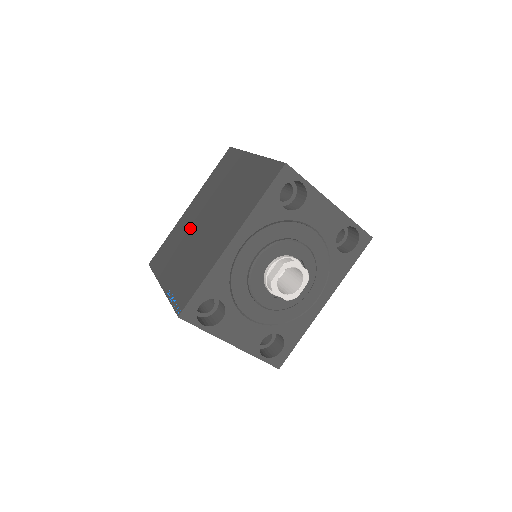
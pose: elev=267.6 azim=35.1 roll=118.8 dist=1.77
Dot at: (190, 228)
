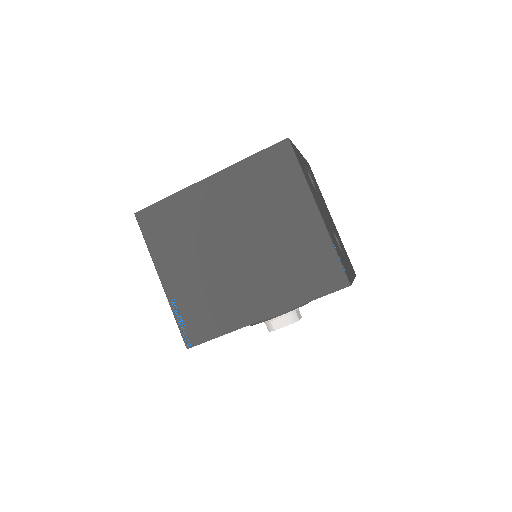
Dot at: (208, 228)
